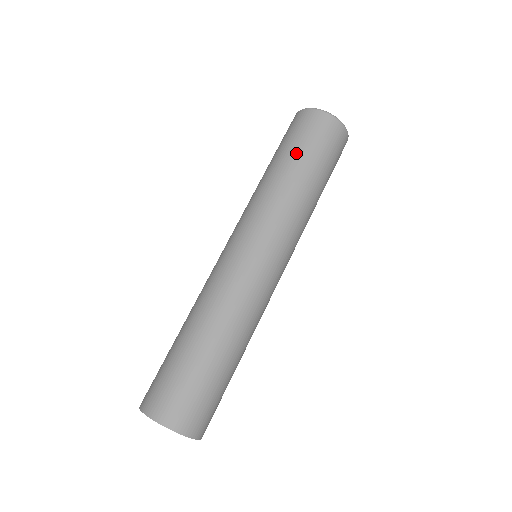
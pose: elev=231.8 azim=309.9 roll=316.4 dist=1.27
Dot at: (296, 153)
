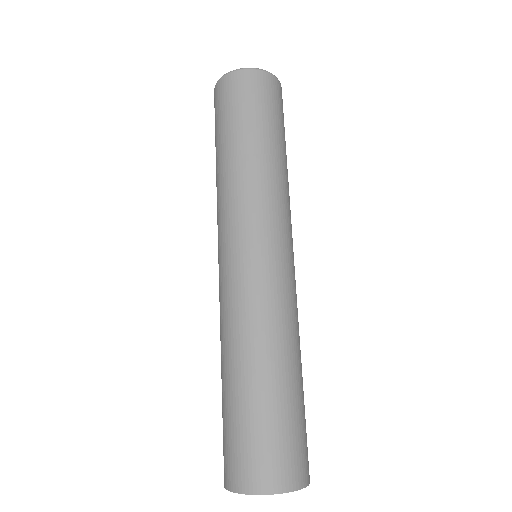
Dot at: (222, 133)
